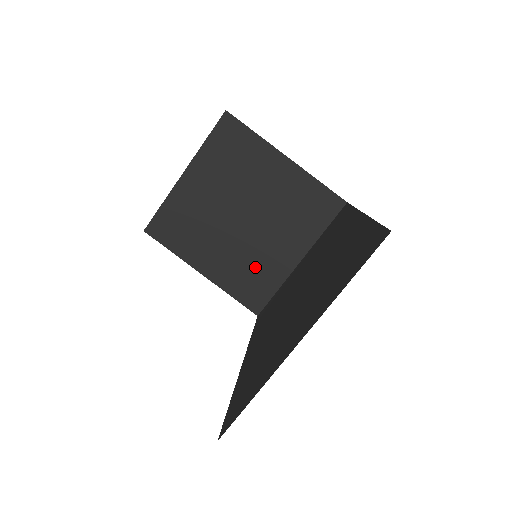
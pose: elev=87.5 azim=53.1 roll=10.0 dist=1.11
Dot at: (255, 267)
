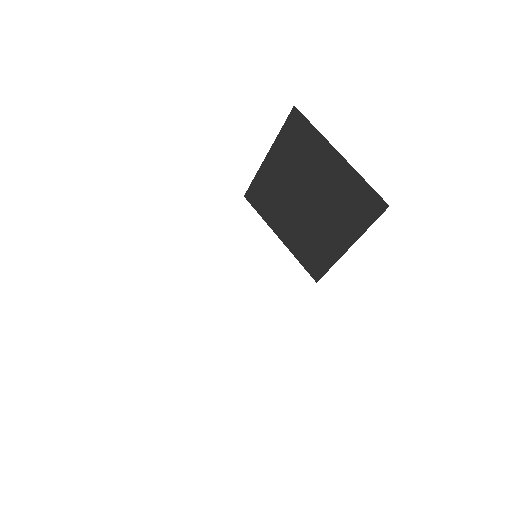
Dot at: (315, 244)
